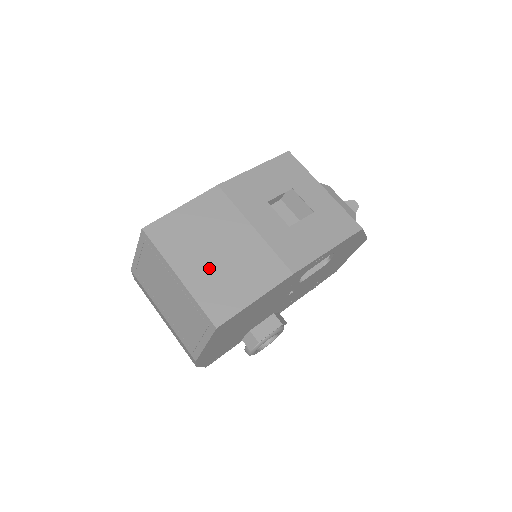
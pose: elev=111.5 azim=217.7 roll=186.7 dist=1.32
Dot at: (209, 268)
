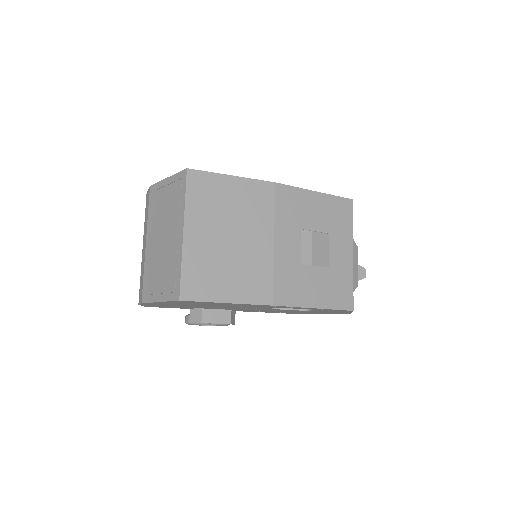
Dot at: (213, 246)
